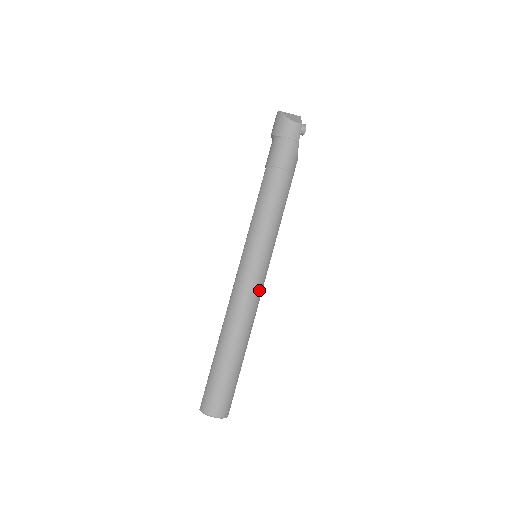
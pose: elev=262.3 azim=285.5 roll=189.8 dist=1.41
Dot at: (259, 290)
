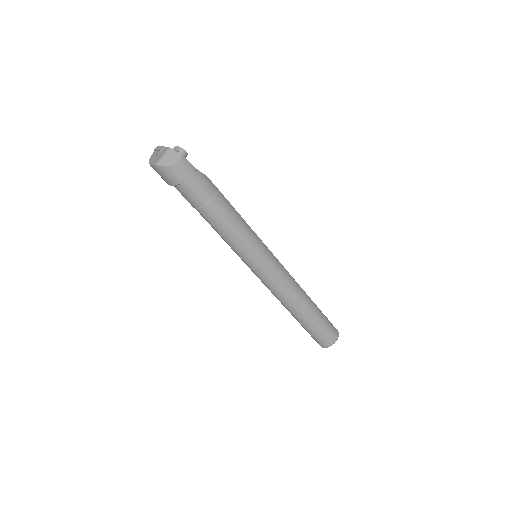
Dot at: (284, 271)
